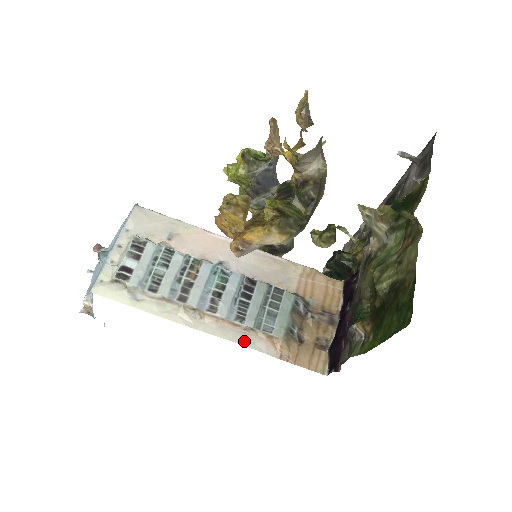
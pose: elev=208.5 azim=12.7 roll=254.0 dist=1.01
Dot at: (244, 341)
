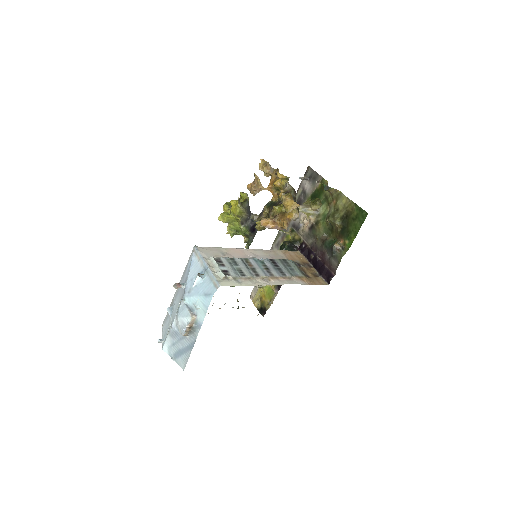
Dot at: (293, 283)
